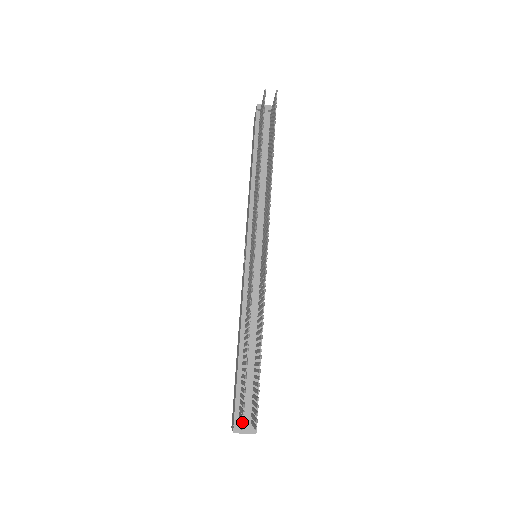
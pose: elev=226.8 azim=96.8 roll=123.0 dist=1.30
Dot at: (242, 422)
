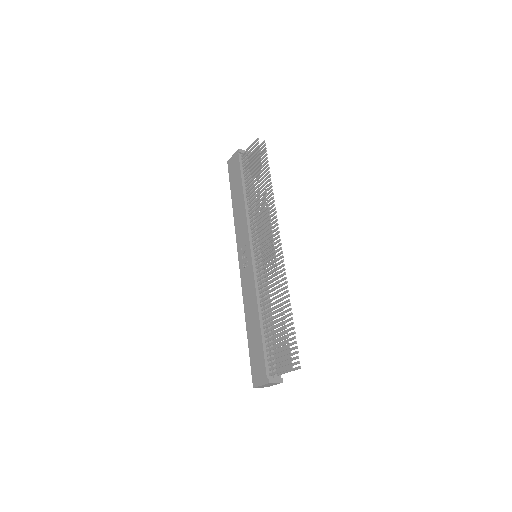
Dot at: (272, 375)
